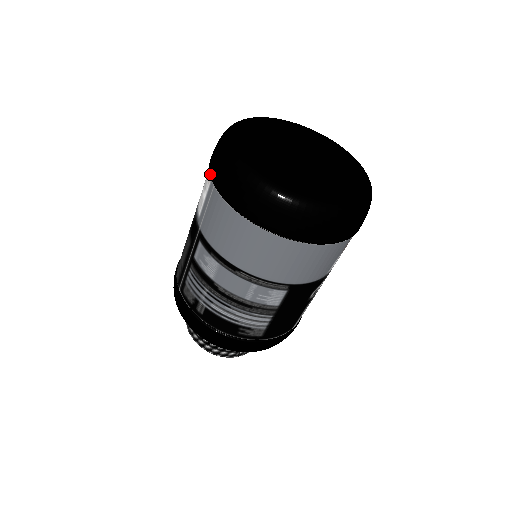
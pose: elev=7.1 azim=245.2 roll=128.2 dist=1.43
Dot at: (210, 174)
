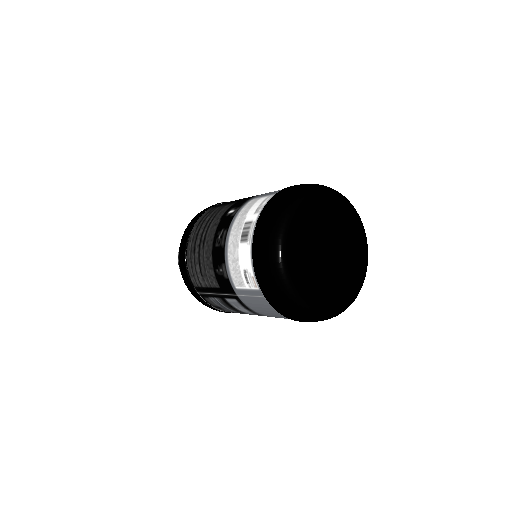
Dot at: (260, 289)
